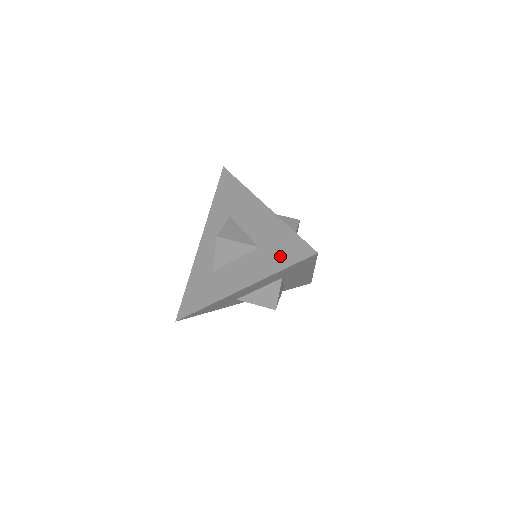
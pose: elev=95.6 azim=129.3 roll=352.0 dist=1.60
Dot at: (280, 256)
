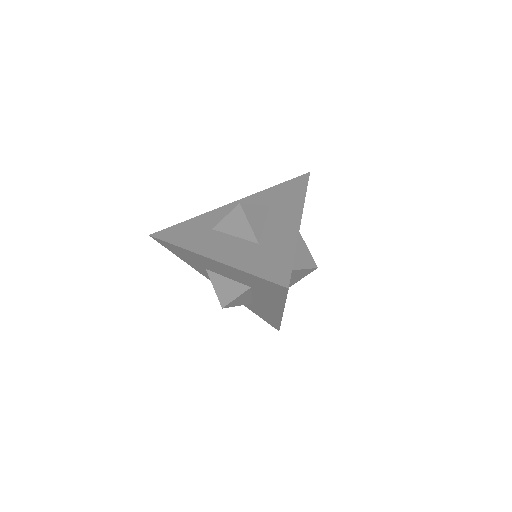
Dot at: (263, 264)
